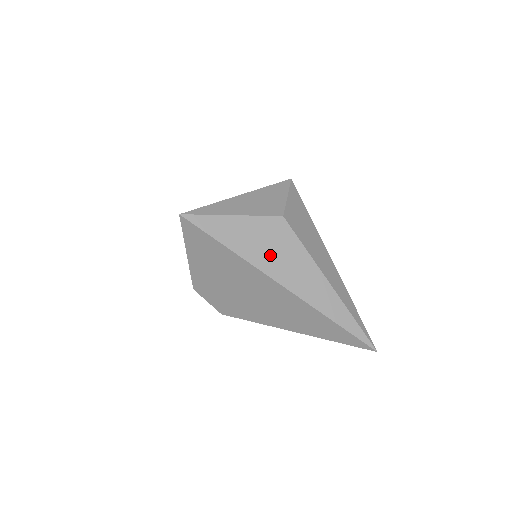
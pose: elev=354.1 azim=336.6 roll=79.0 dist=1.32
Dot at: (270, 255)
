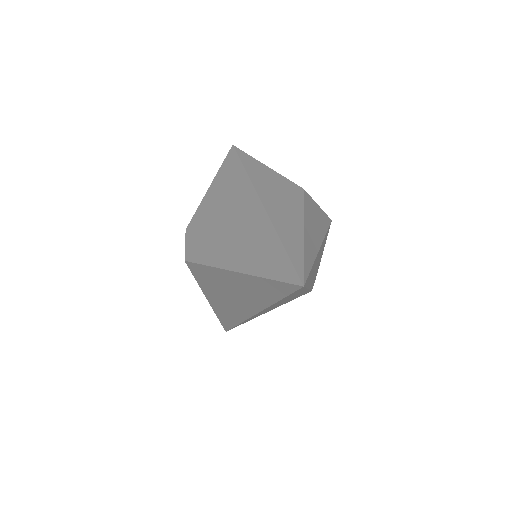
Dot at: (271, 188)
